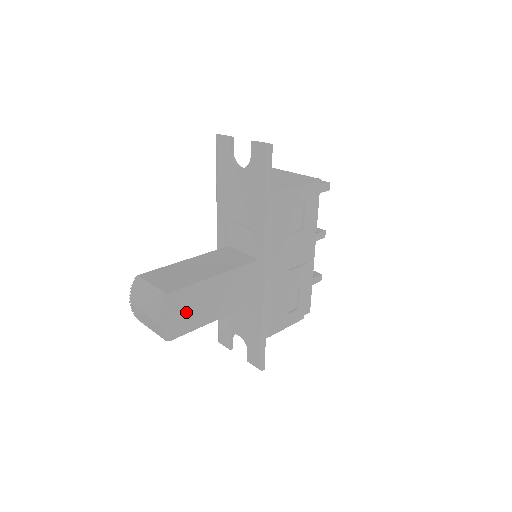
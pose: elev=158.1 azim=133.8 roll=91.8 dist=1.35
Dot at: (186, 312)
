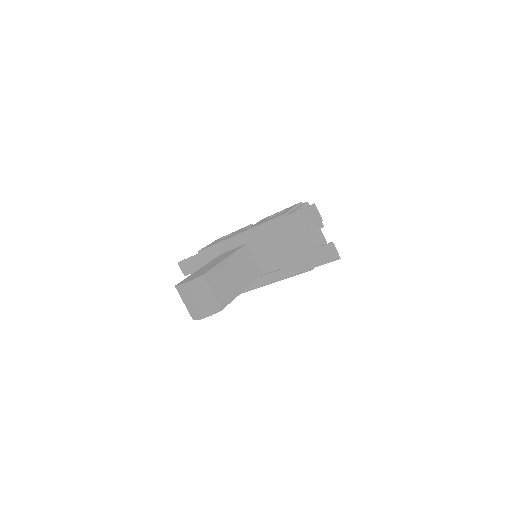
Dot at: occluded
